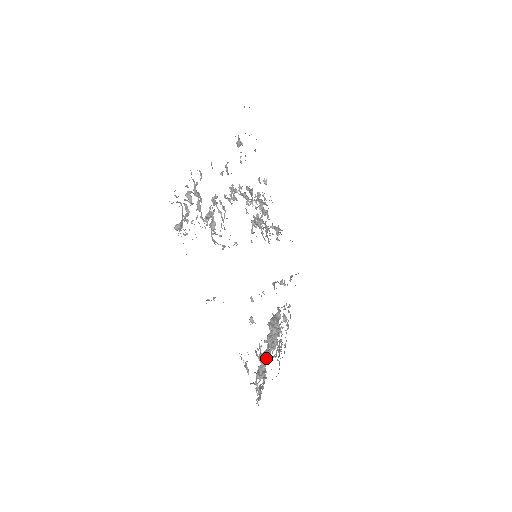
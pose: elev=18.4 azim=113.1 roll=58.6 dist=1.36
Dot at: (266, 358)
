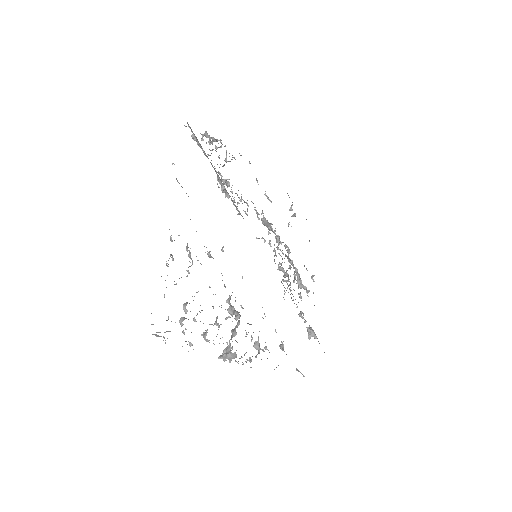
Dot at: (201, 310)
